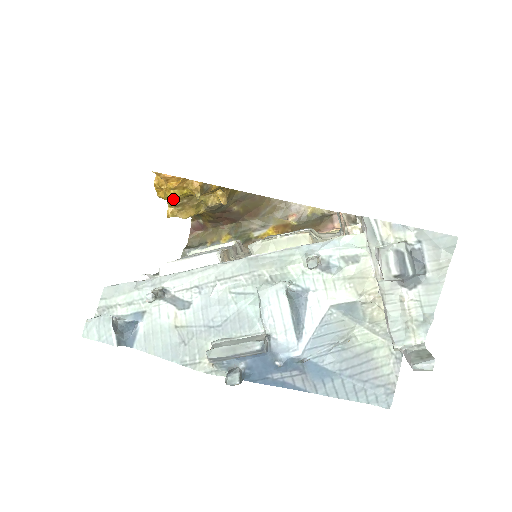
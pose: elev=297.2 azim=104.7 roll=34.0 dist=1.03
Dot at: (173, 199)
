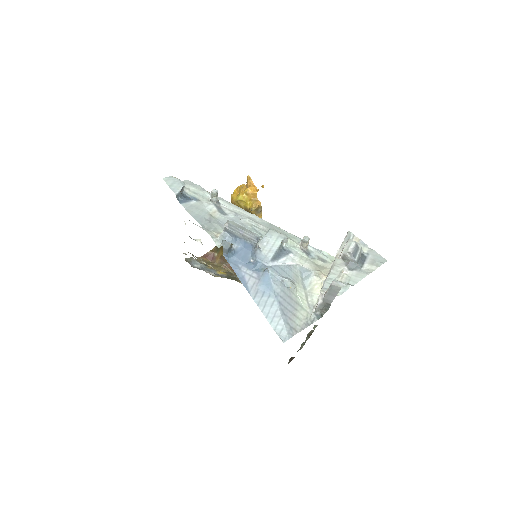
Dot at: (239, 201)
